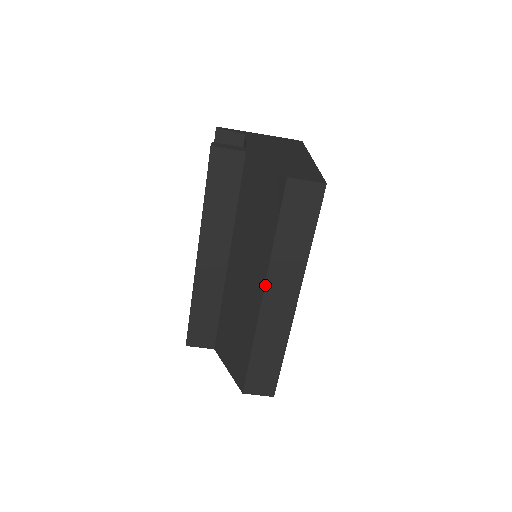
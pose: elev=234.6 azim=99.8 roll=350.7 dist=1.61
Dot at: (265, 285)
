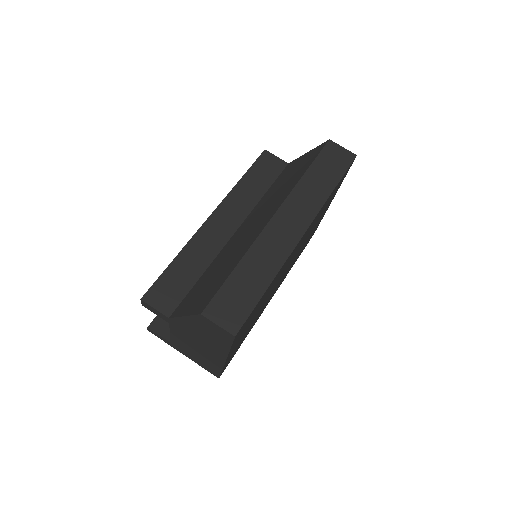
Dot at: (281, 205)
